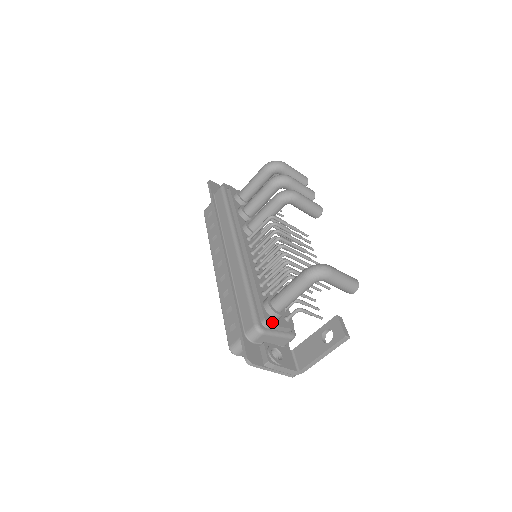
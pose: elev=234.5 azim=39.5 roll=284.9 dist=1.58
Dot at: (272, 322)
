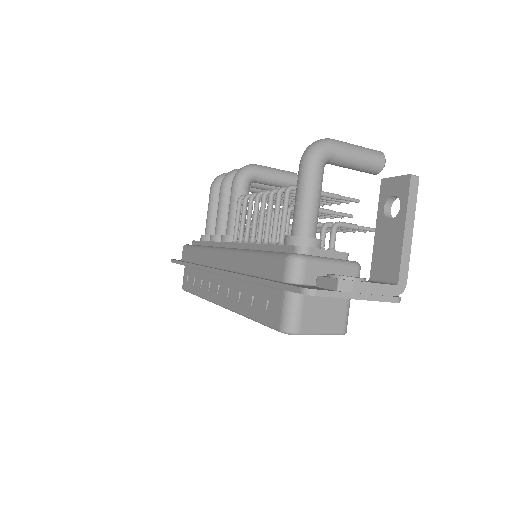
Dot at: (309, 247)
